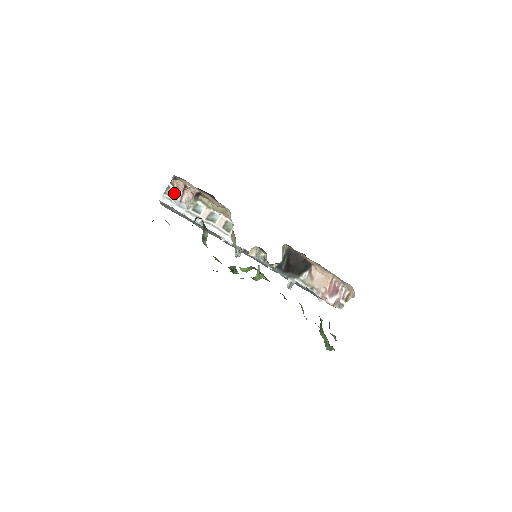
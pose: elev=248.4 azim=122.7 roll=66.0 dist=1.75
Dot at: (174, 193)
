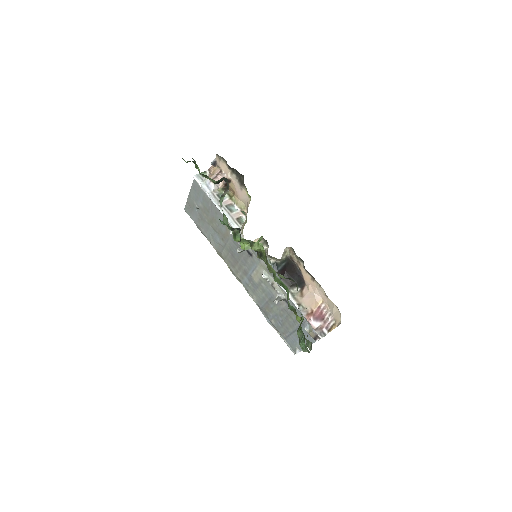
Dot at: (208, 176)
